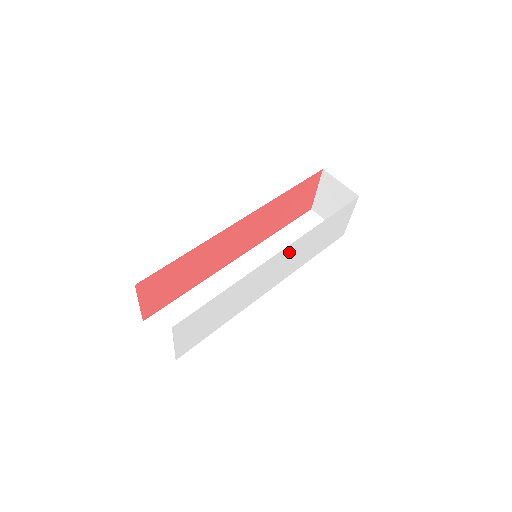
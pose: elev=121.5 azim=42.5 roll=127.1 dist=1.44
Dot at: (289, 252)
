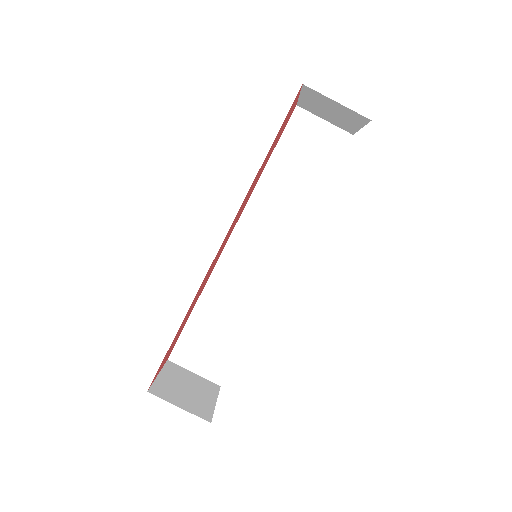
Dot at: occluded
